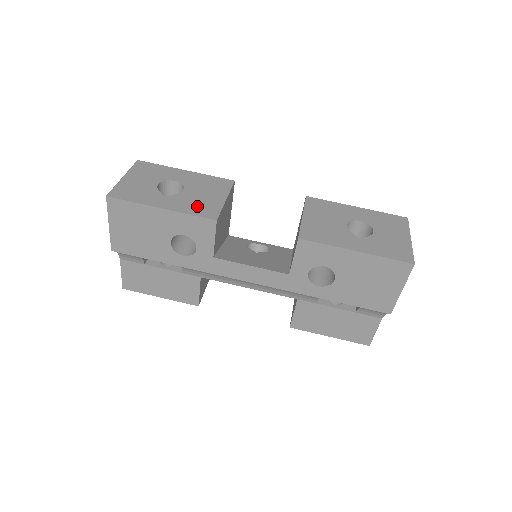
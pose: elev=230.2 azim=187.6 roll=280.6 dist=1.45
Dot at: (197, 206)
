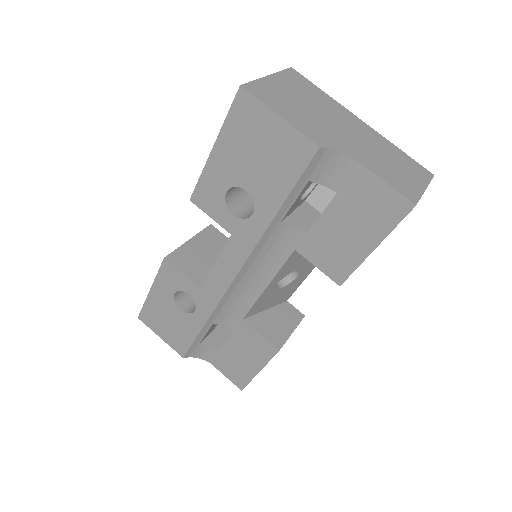
Dot at: occluded
